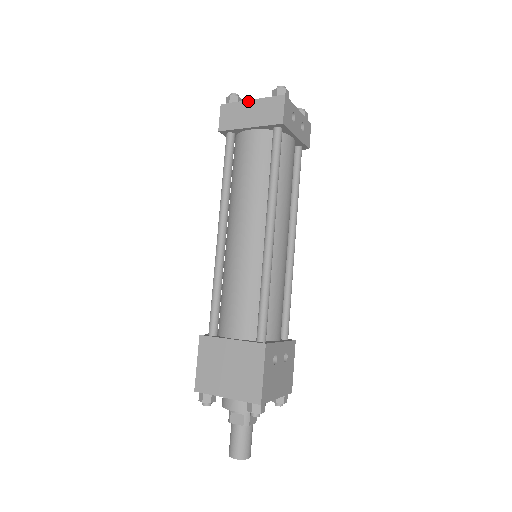
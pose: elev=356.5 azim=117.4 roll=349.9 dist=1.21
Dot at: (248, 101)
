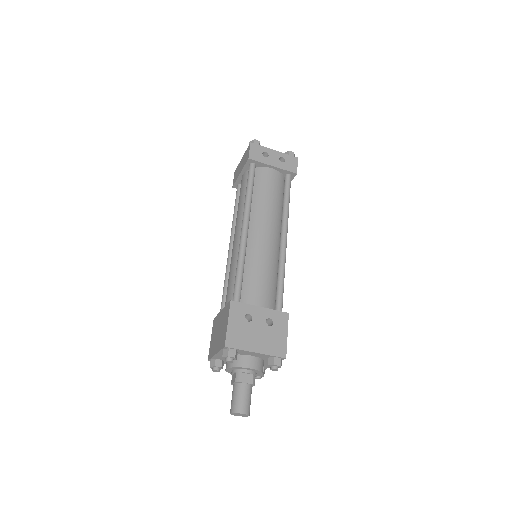
Dot at: (241, 160)
